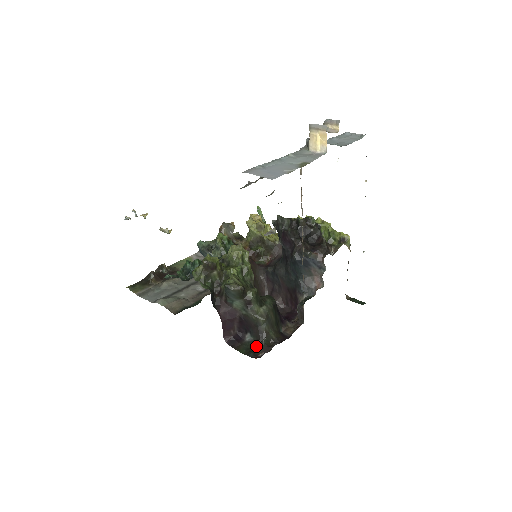
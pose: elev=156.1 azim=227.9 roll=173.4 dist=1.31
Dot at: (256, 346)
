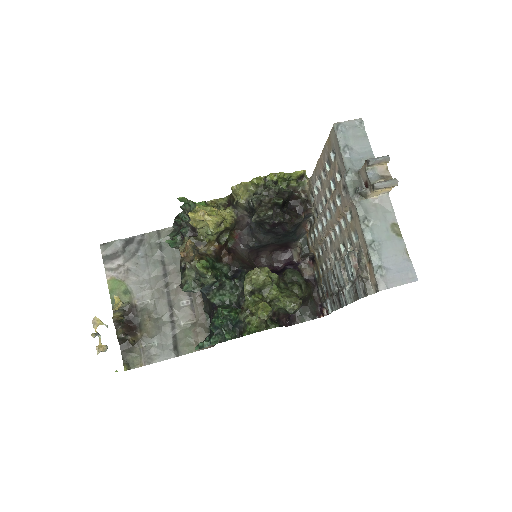
Dot at: (309, 308)
